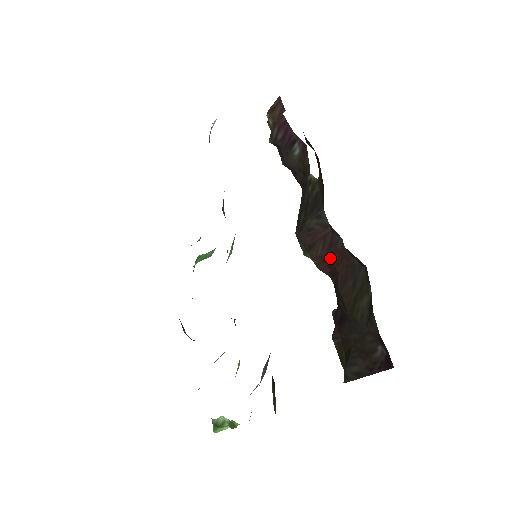
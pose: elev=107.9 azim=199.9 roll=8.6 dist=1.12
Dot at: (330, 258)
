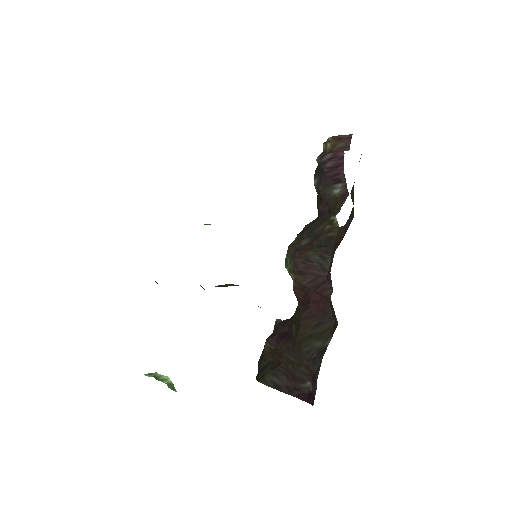
Dot at: (311, 293)
